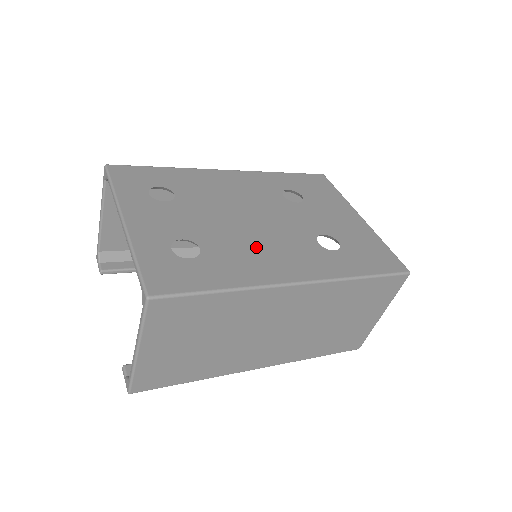
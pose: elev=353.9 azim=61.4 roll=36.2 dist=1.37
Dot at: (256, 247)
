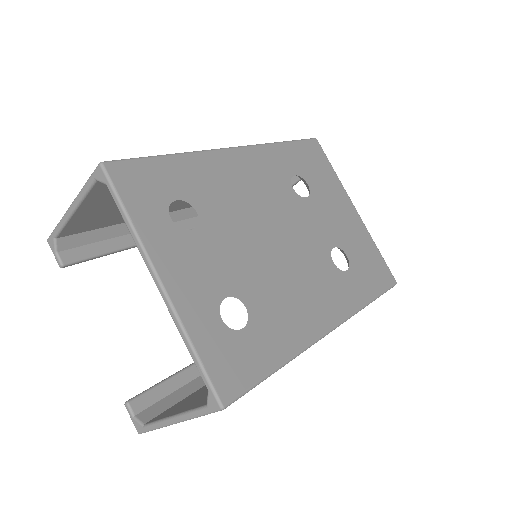
Dot at: (290, 287)
